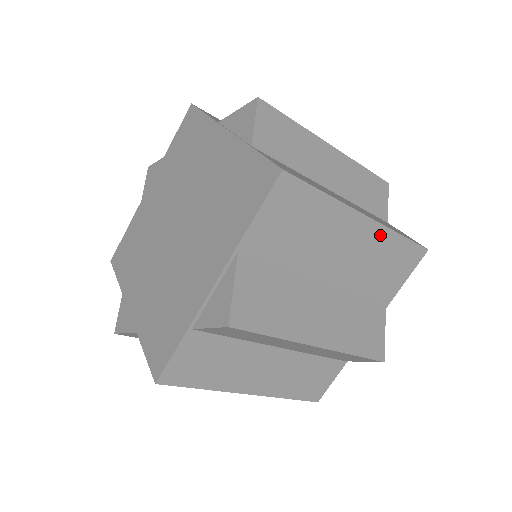
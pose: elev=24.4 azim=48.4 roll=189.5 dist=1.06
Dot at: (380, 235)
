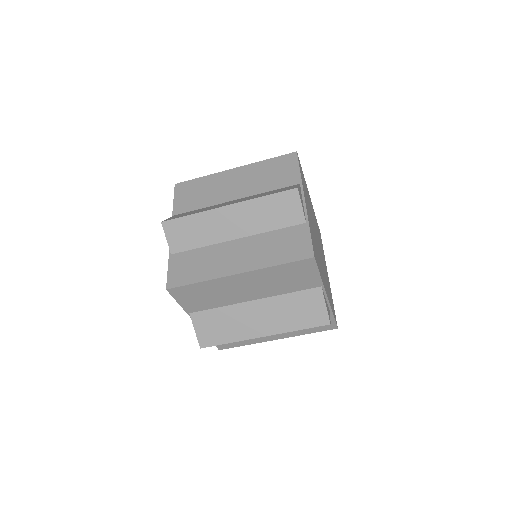
Dot at: (260, 273)
